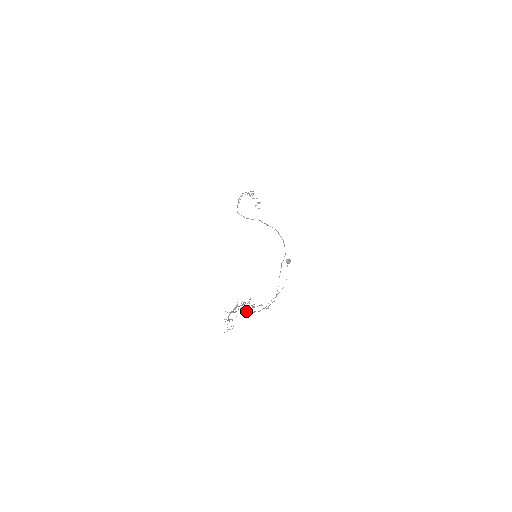
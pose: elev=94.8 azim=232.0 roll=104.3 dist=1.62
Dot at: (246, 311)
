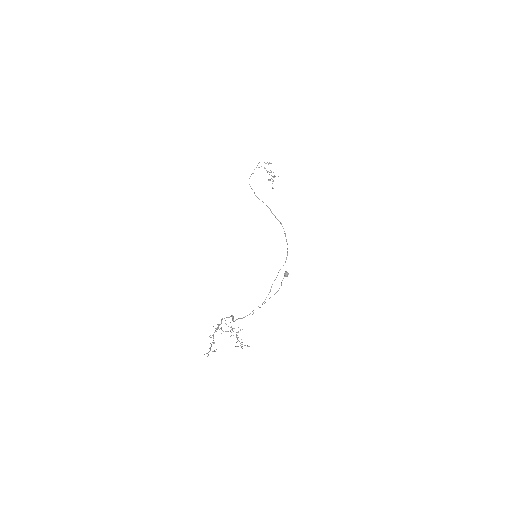
Dot at: (232, 320)
